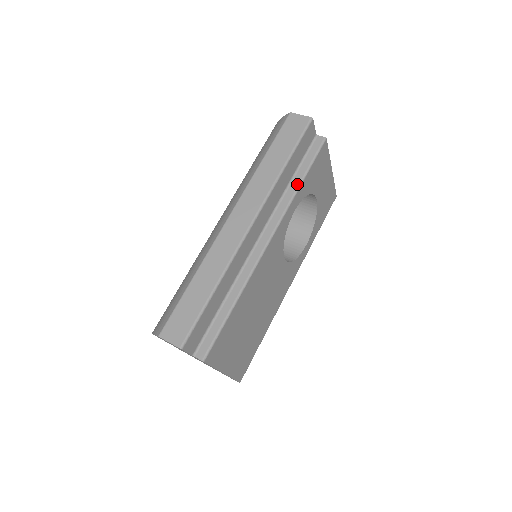
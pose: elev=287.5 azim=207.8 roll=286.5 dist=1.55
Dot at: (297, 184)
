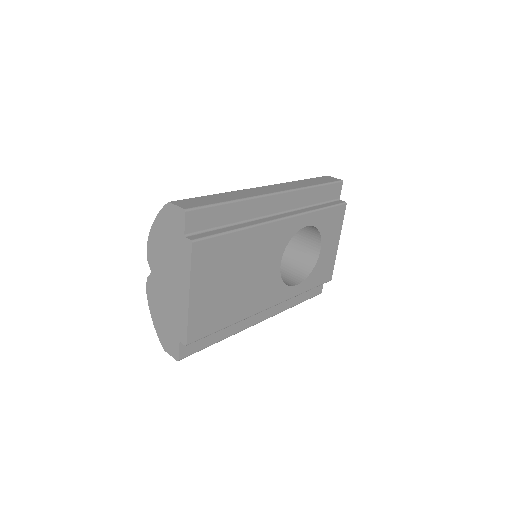
Dot at: (317, 208)
